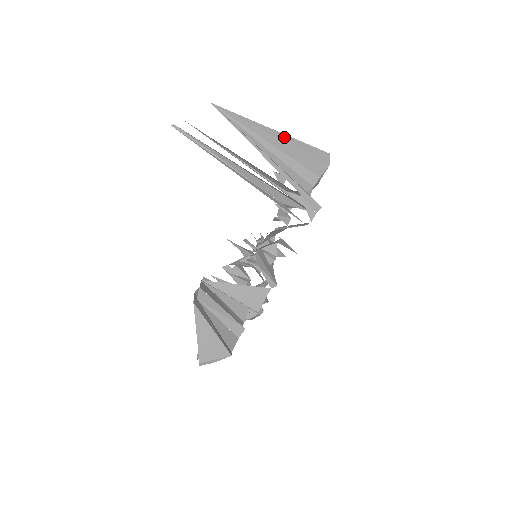
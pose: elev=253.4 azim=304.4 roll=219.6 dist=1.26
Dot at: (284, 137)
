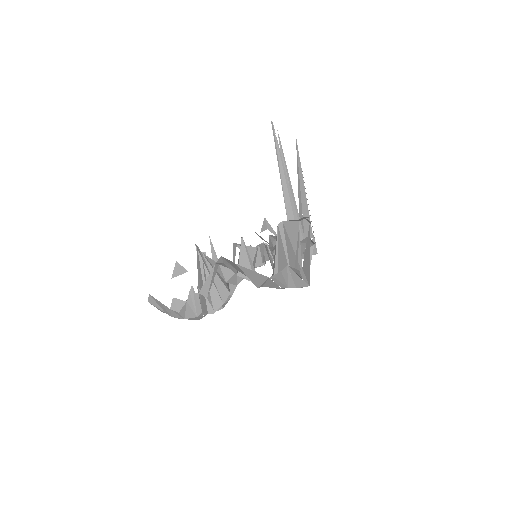
Dot at: occluded
